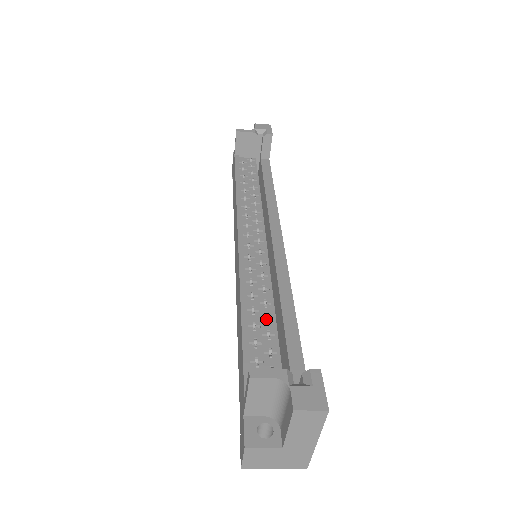
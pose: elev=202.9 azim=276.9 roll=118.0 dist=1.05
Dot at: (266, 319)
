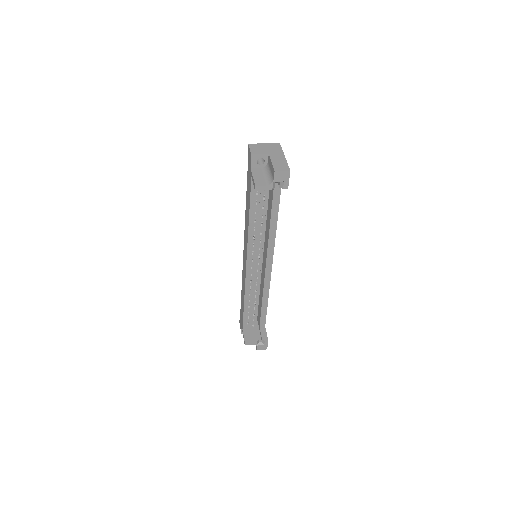
Dot at: (255, 302)
